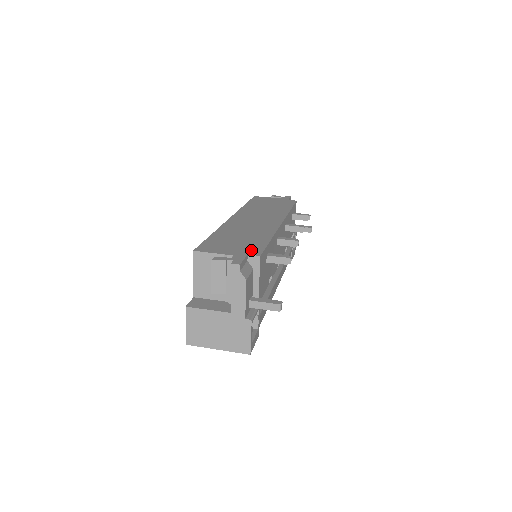
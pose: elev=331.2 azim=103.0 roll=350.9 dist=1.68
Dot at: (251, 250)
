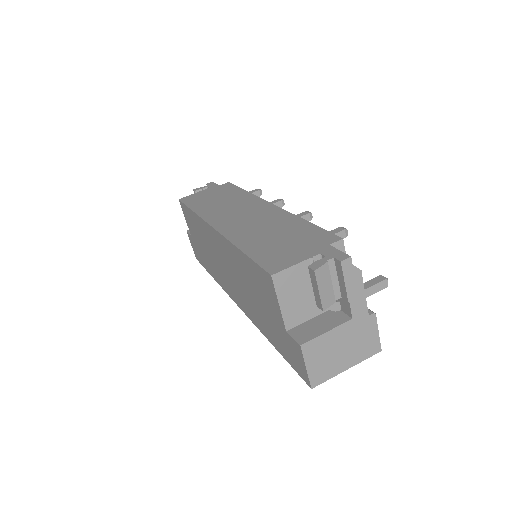
Dot at: (321, 239)
